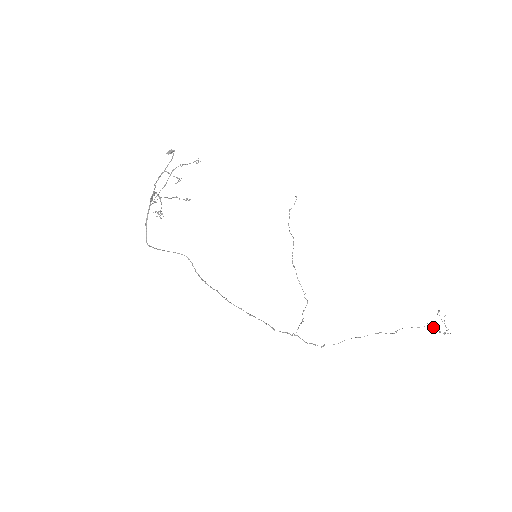
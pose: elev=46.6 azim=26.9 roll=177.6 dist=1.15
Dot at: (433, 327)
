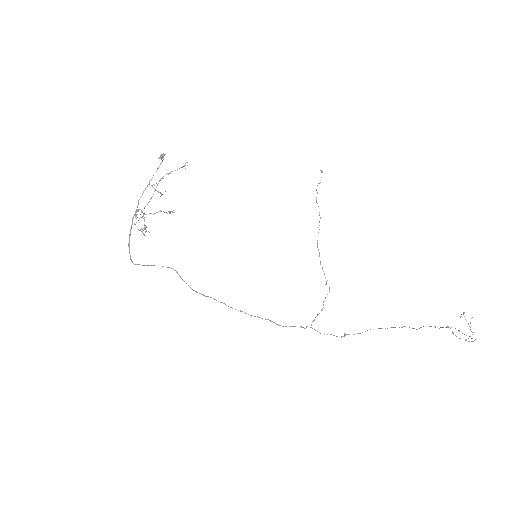
Dot at: (453, 332)
